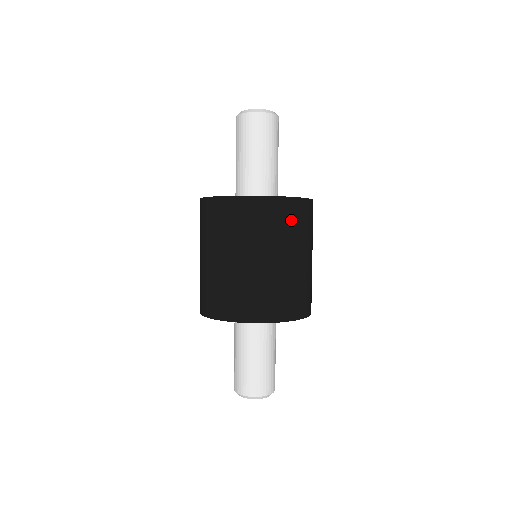
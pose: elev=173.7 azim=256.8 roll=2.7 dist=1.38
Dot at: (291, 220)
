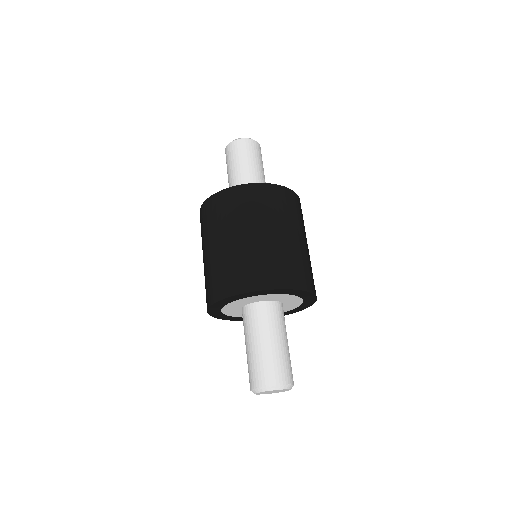
Dot at: (253, 201)
